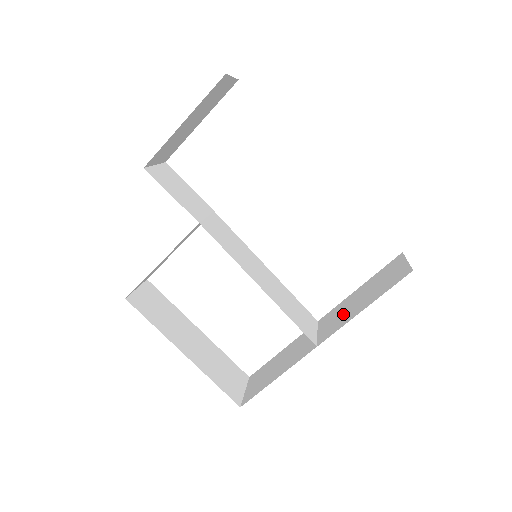
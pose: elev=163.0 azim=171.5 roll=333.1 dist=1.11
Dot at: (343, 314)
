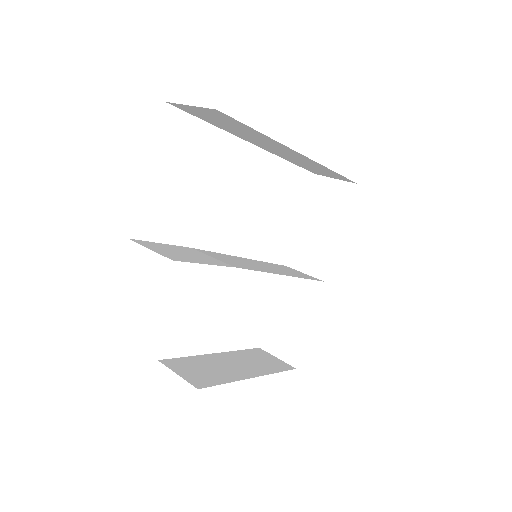
Dot at: (317, 246)
